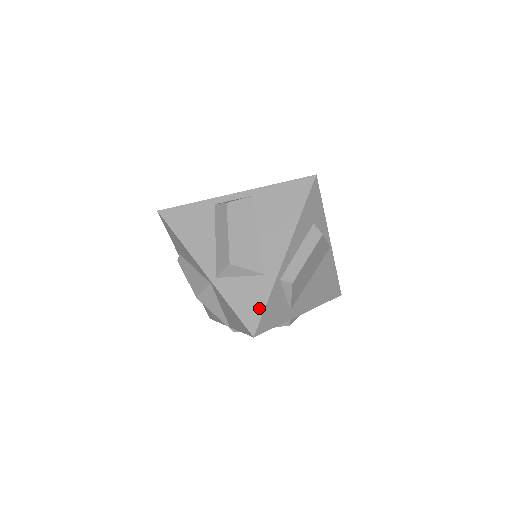
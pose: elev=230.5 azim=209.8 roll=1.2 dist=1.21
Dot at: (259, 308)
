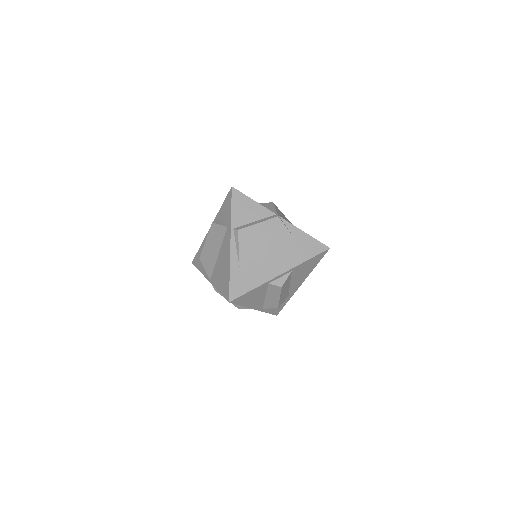
Dot at: (282, 307)
